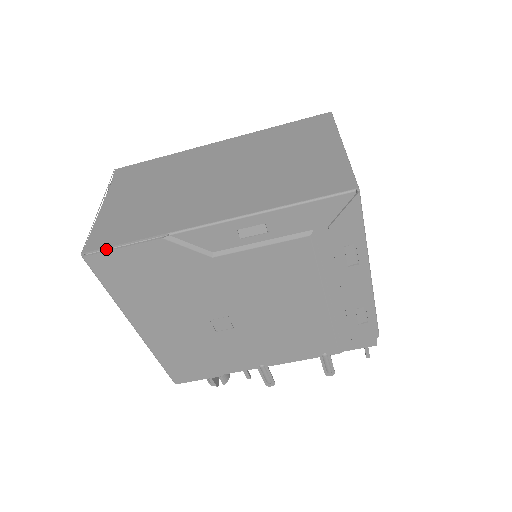
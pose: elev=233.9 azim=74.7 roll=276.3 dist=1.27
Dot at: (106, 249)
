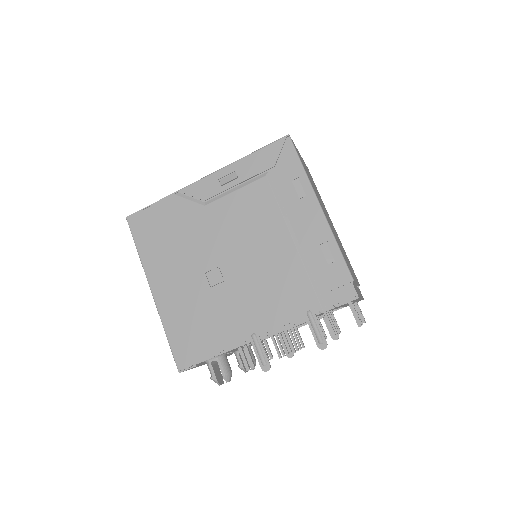
Dot at: (141, 212)
